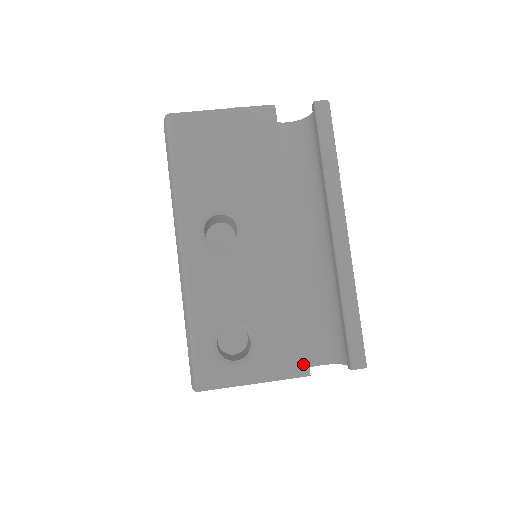
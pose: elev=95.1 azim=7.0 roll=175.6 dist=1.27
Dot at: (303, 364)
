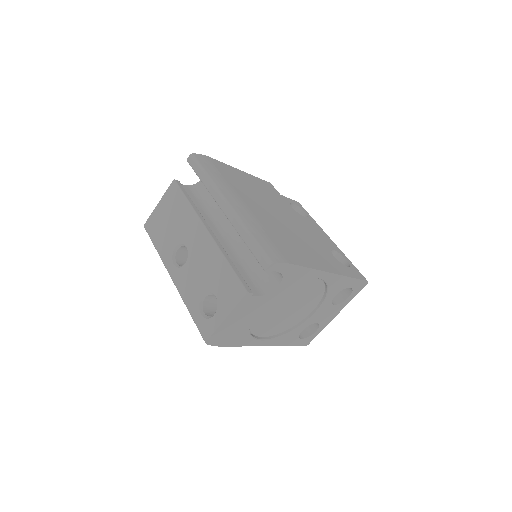
Dot at: (241, 289)
